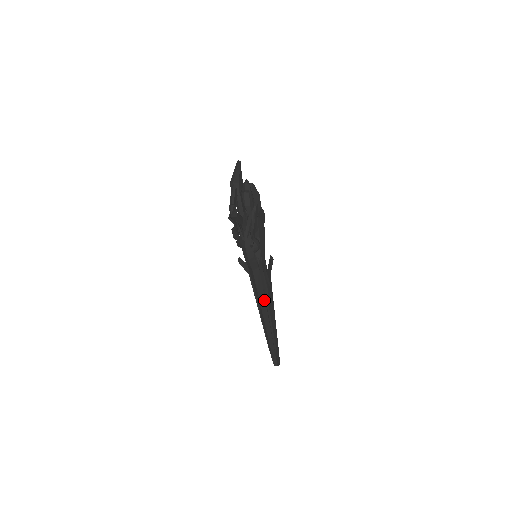
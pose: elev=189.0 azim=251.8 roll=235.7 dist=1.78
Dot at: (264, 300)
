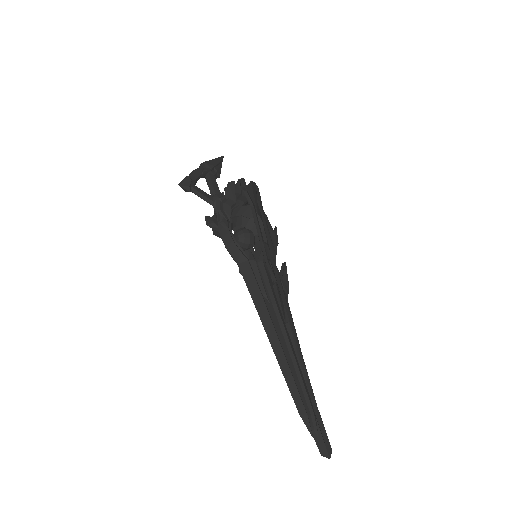
Dot at: (266, 311)
